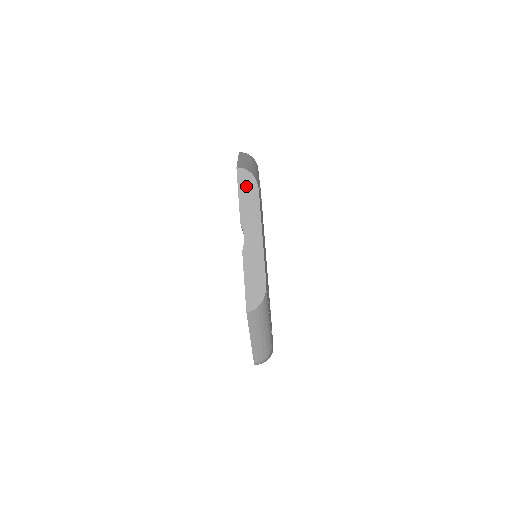
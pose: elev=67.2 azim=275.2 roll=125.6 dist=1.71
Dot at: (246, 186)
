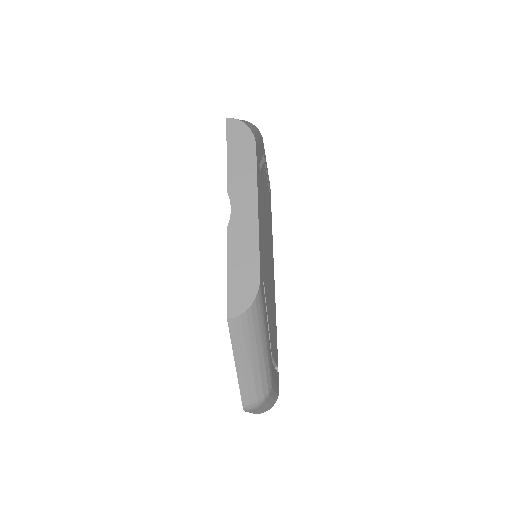
Dot at: (238, 141)
